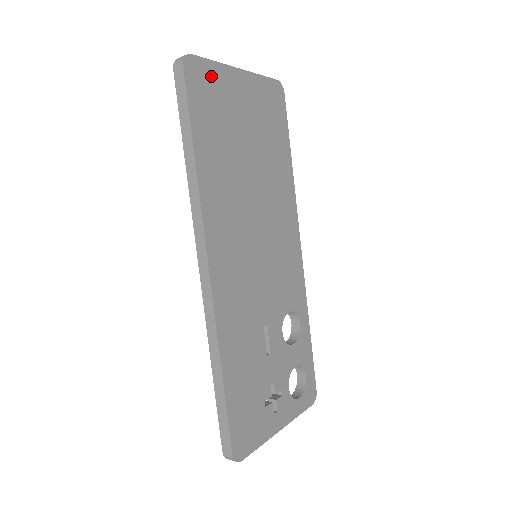
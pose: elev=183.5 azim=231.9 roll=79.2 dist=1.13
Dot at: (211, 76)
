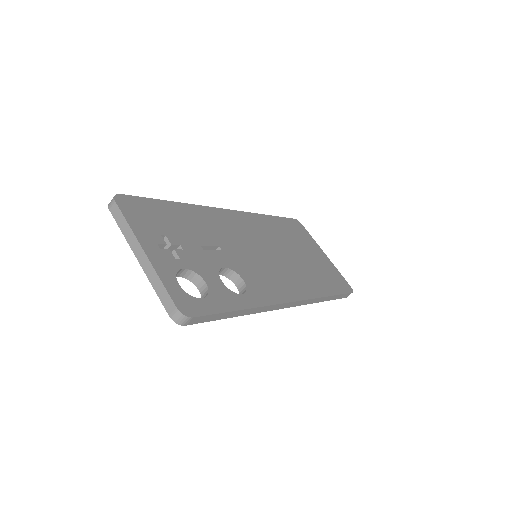
Dot at: (306, 234)
